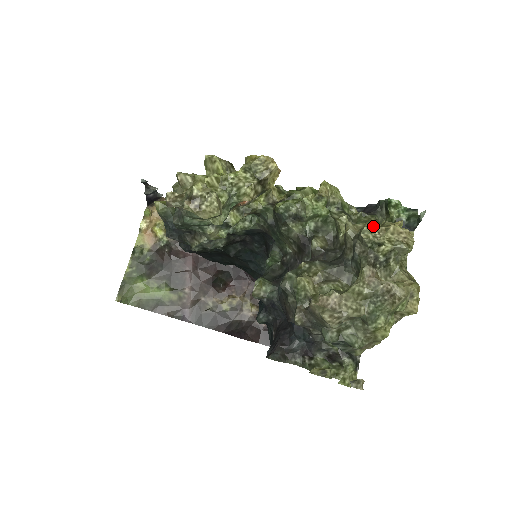
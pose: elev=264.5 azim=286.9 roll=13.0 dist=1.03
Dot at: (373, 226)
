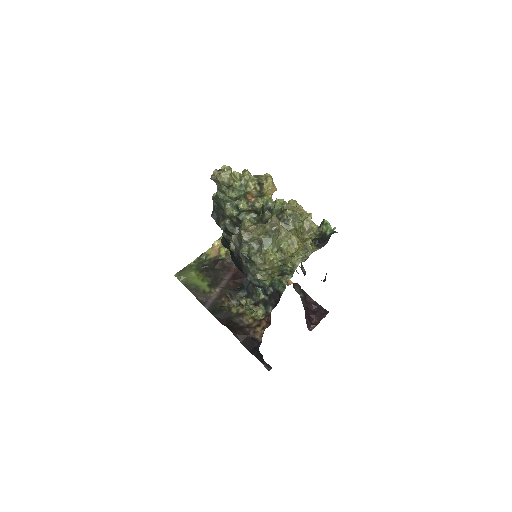
Dot at: occluded
